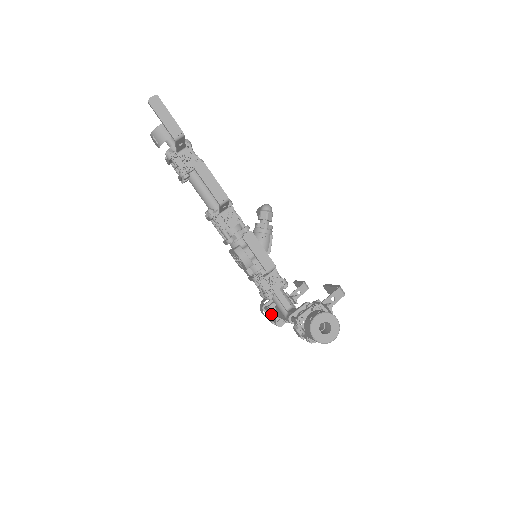
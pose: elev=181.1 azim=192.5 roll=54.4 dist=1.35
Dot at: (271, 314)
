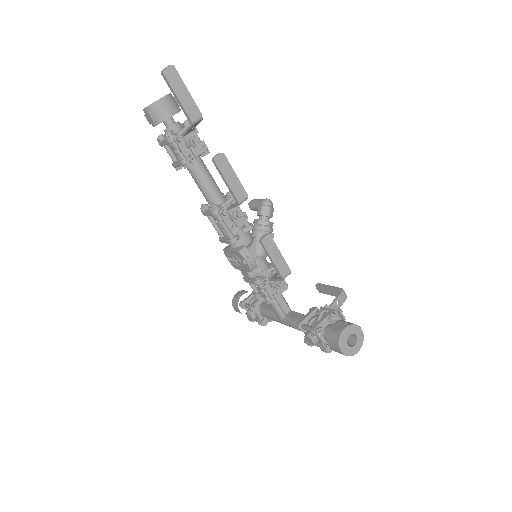
Dot at: occluded
